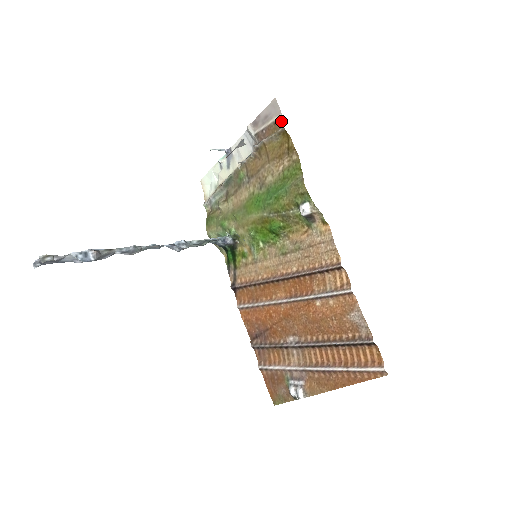
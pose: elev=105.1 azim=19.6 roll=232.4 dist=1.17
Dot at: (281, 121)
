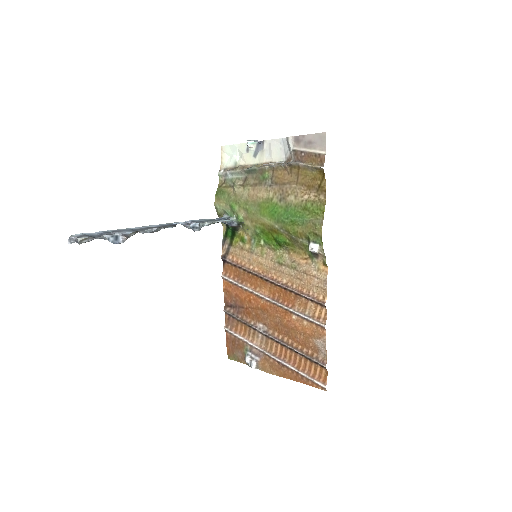
Dot at: (323, 159)
